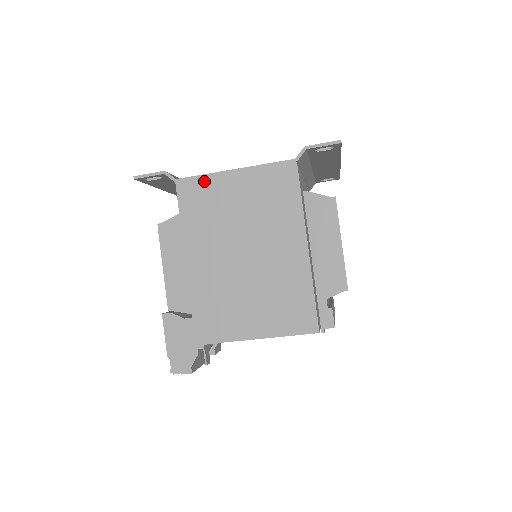
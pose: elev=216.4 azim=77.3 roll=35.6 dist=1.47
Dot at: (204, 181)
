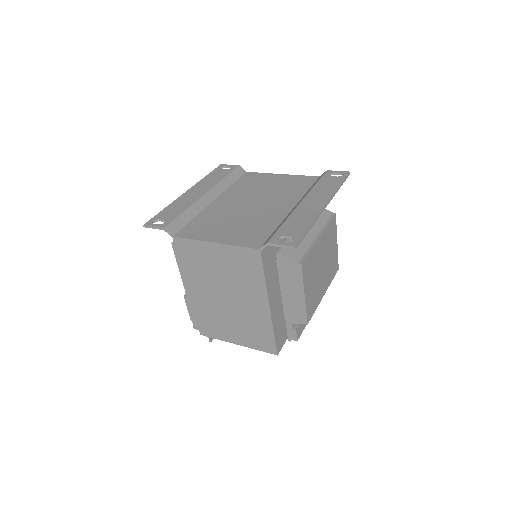
Dot at: (193, 244)
